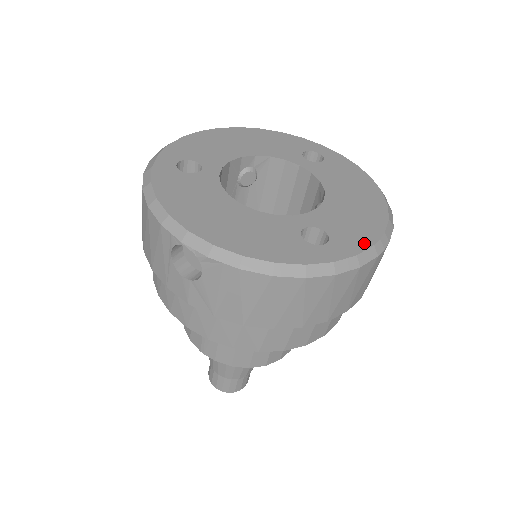
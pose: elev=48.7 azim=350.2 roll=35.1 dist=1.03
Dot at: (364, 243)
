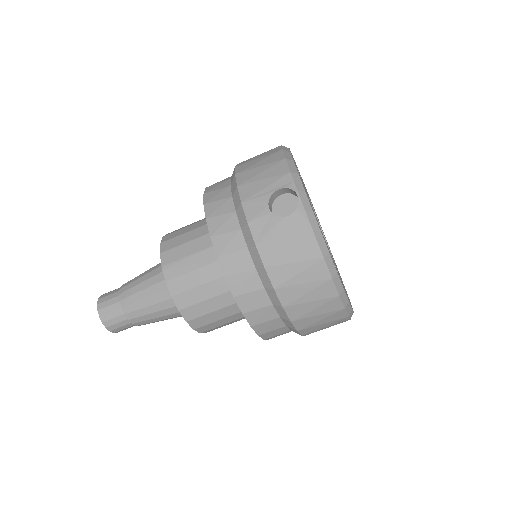
Dot at: occluded
